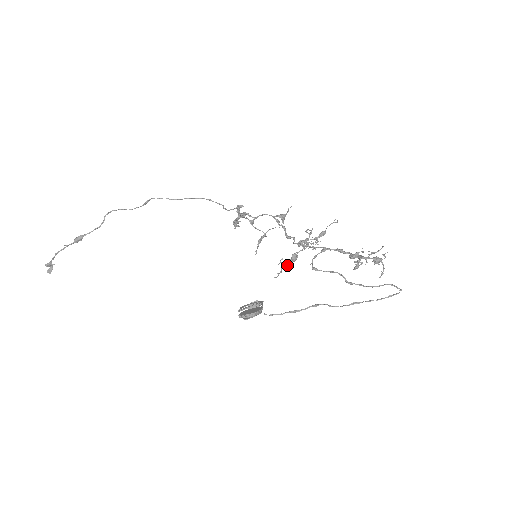
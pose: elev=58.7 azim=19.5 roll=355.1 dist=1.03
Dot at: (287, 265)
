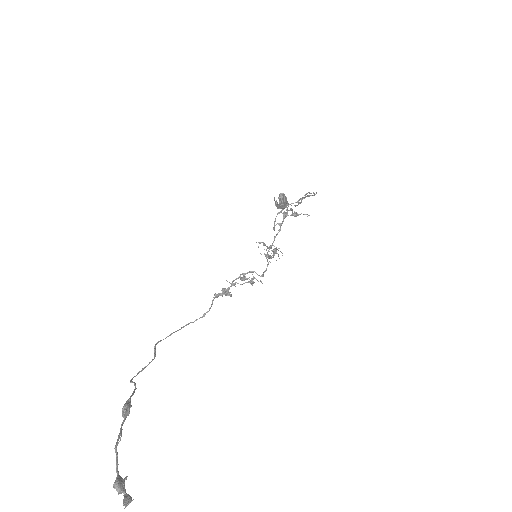
Dot at: (276, 249)
